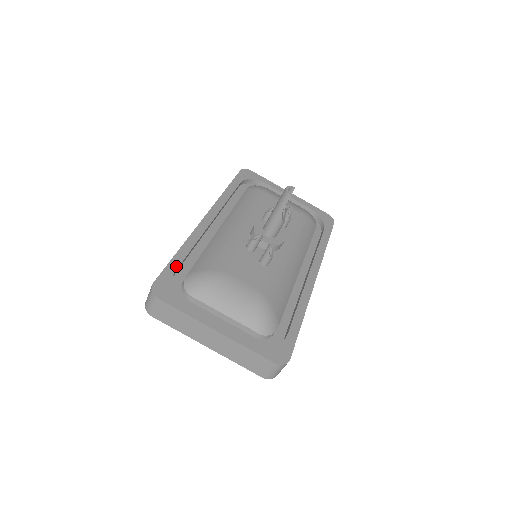
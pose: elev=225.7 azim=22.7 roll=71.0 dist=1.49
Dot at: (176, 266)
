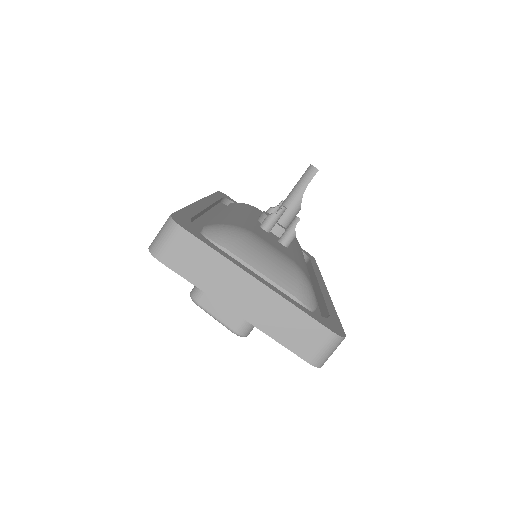
Dot at: (190, 215)
